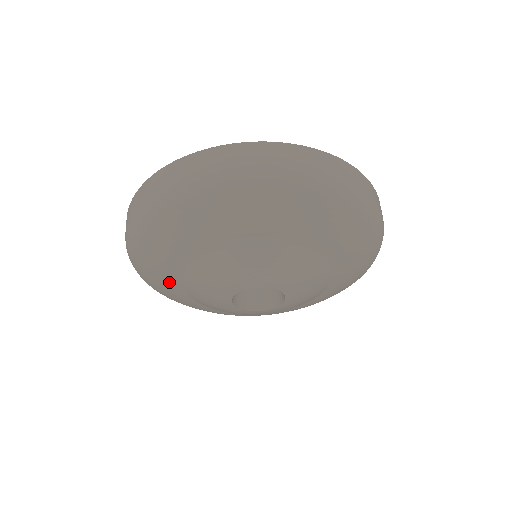
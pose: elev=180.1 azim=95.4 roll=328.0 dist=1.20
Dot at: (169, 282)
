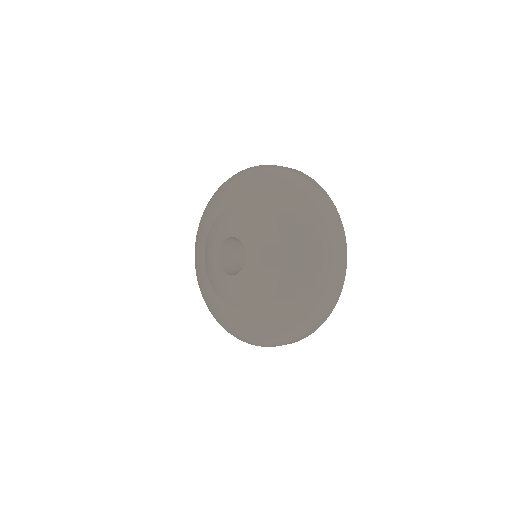
Dot at: (207, 287)
